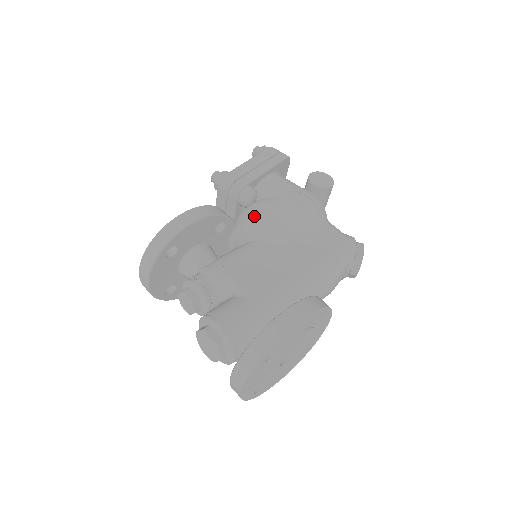
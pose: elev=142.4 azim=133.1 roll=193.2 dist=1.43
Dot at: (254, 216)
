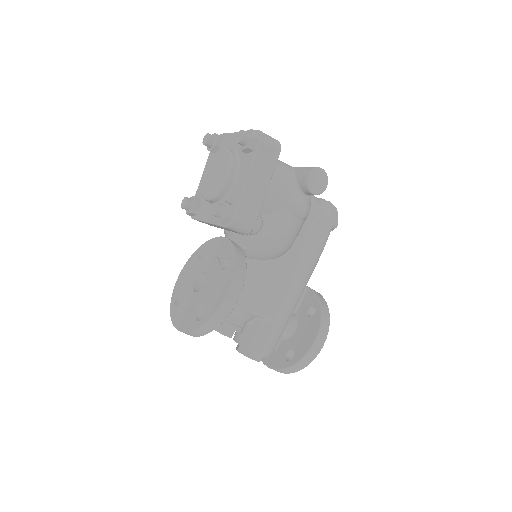
Dot at: (263, 244)
